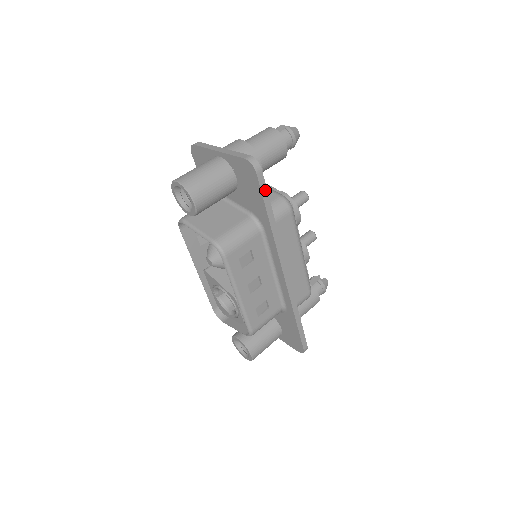
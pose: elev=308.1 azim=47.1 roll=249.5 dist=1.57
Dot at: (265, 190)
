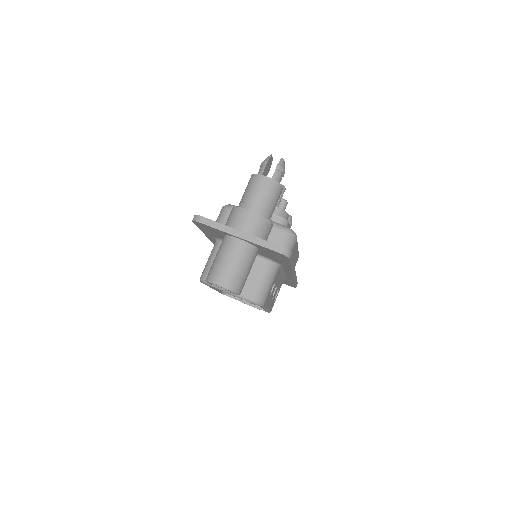
Dot at: (292, 258)
